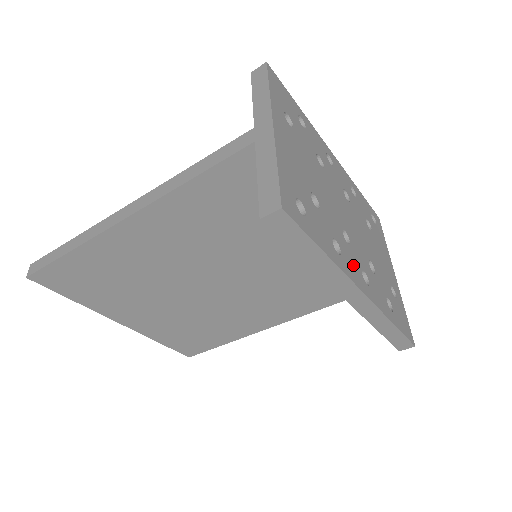
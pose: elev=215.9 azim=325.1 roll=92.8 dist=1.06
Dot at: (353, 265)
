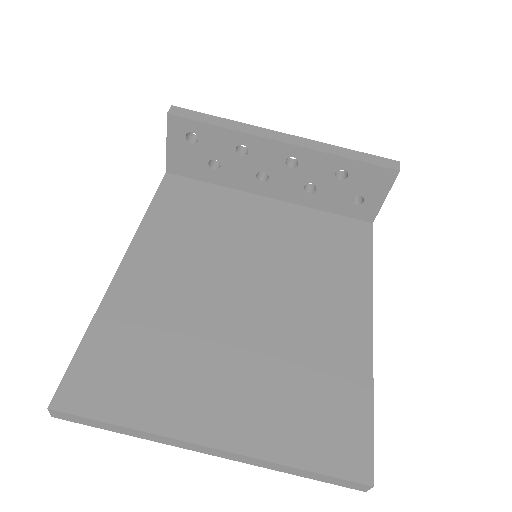
Dot at: occluded
